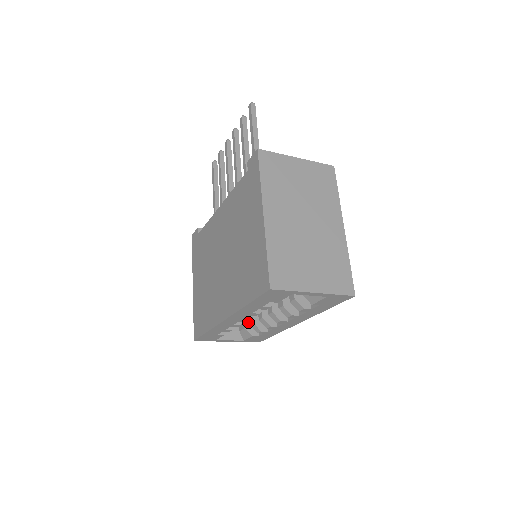
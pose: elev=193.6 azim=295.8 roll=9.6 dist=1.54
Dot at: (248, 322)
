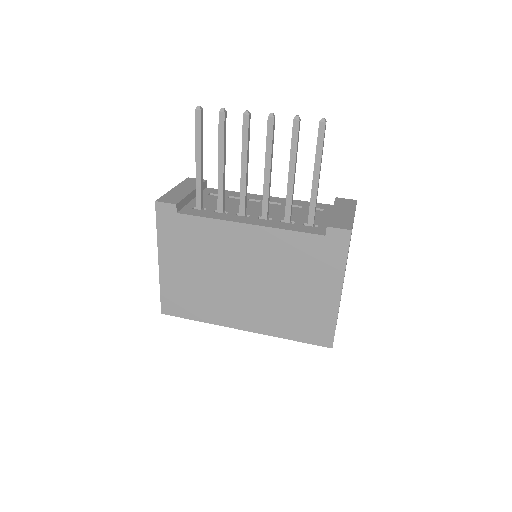
Dot at: occluded
